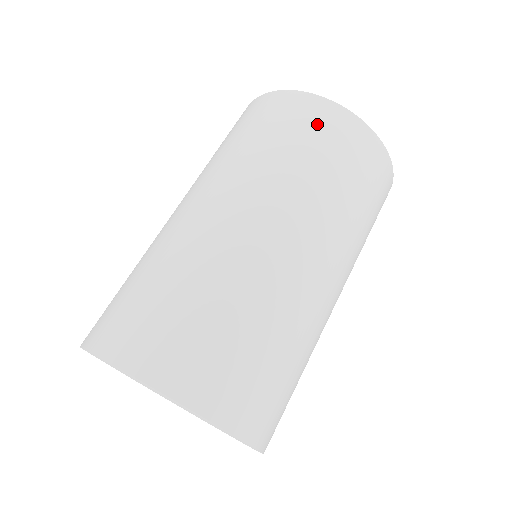
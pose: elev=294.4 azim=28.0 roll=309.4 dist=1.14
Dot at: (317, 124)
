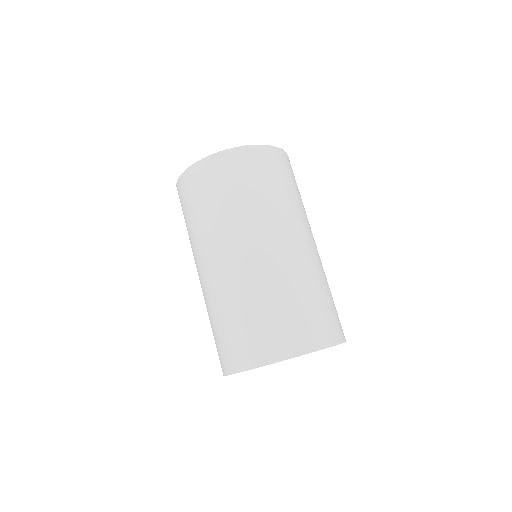
Dot at: (198, 185)
